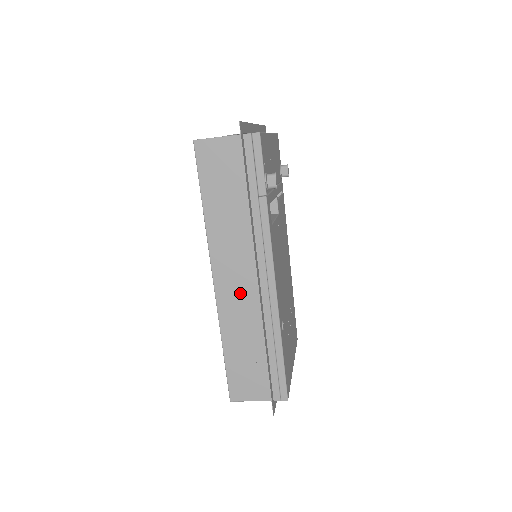
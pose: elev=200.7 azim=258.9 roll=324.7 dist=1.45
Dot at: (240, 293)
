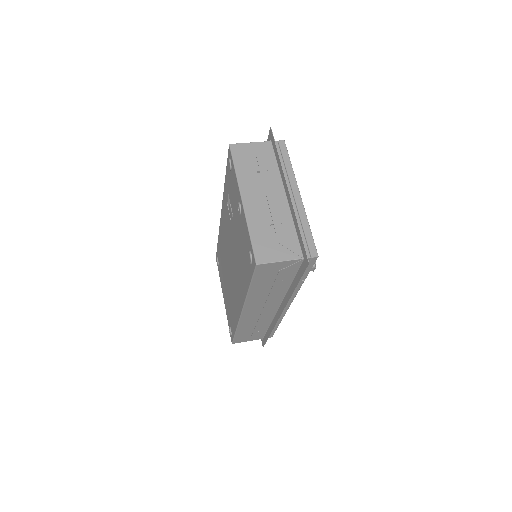
Dot at: (261, 315)
